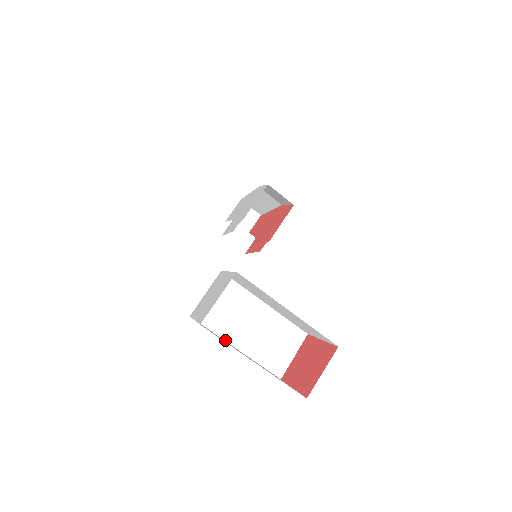
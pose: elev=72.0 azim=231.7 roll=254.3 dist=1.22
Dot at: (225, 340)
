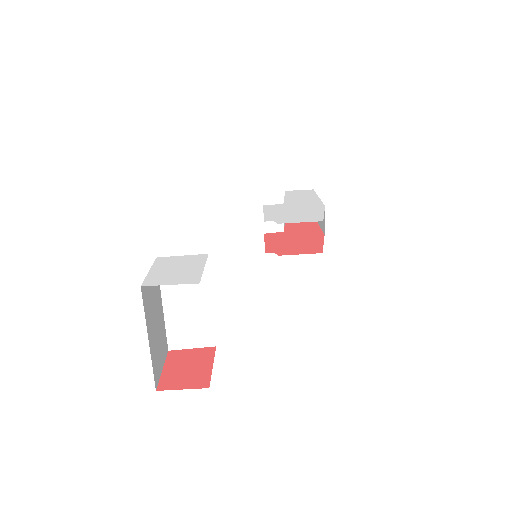
Dot at: (162, 294)
